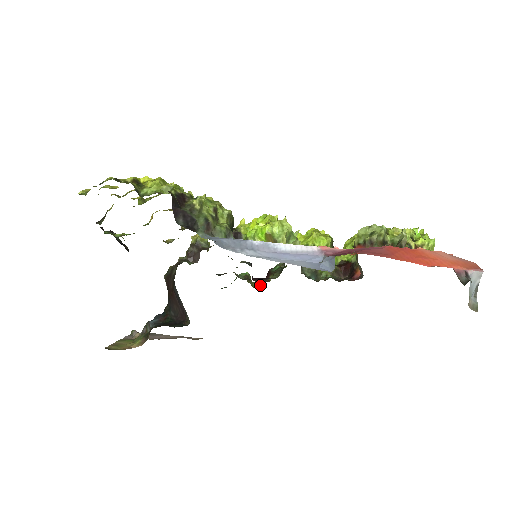
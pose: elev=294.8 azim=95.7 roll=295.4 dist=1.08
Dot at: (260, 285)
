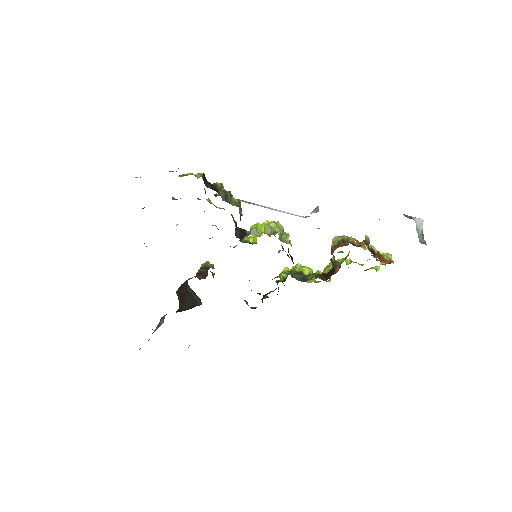
Dot at: occluded
